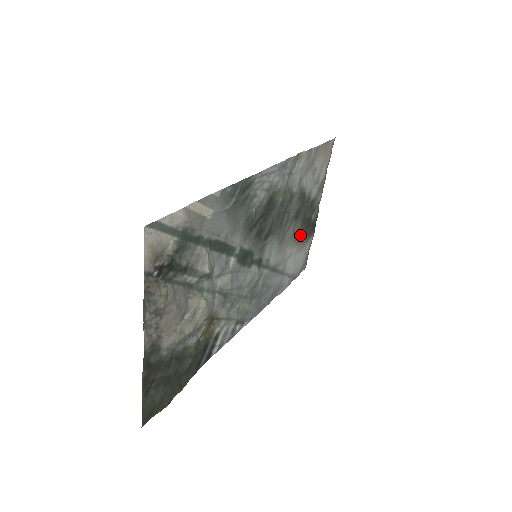
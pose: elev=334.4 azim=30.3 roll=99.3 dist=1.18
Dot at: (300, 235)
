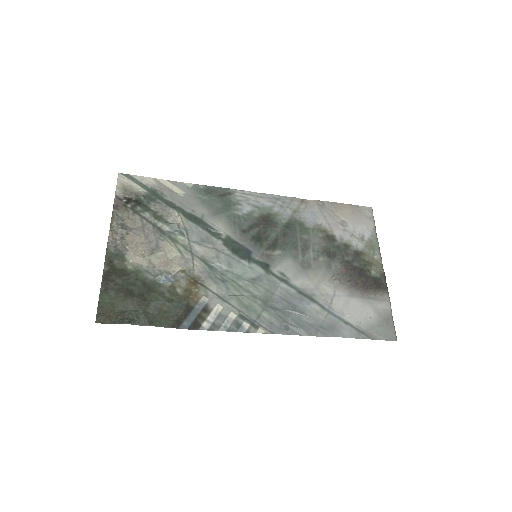
Dot at: (348, 279)
